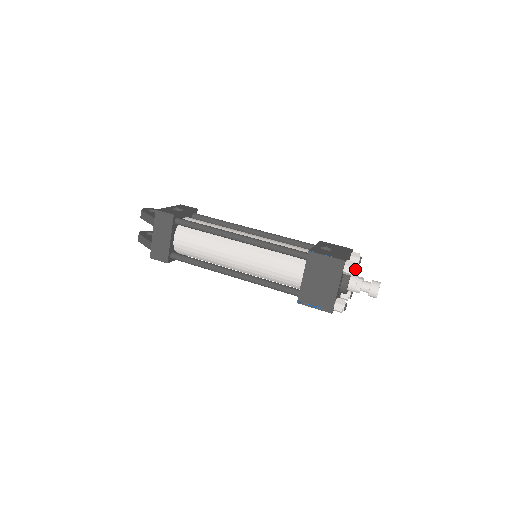
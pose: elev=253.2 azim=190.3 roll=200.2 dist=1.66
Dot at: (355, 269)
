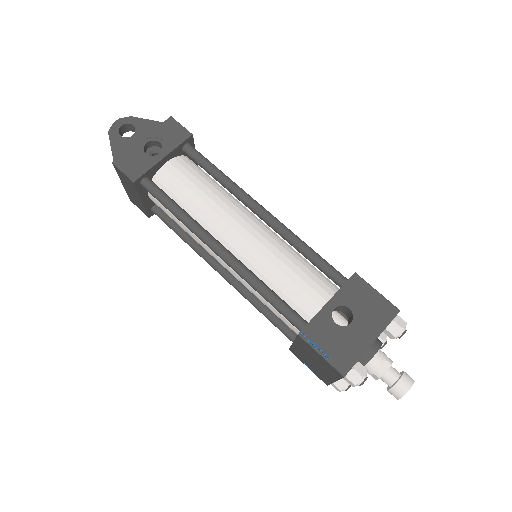
Dot at: (360, 385)
